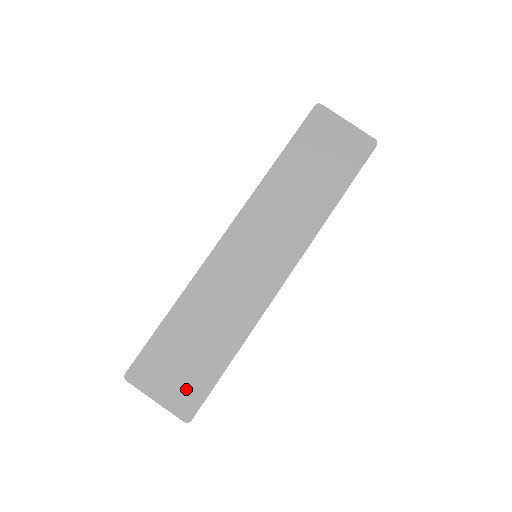
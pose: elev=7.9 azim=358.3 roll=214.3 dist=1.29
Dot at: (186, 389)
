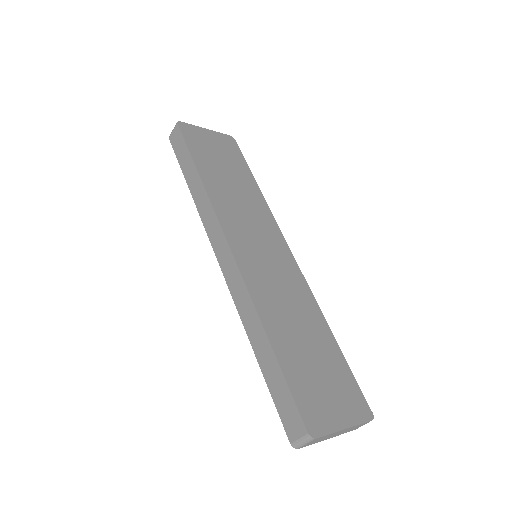
Dot at: (345, 393)
